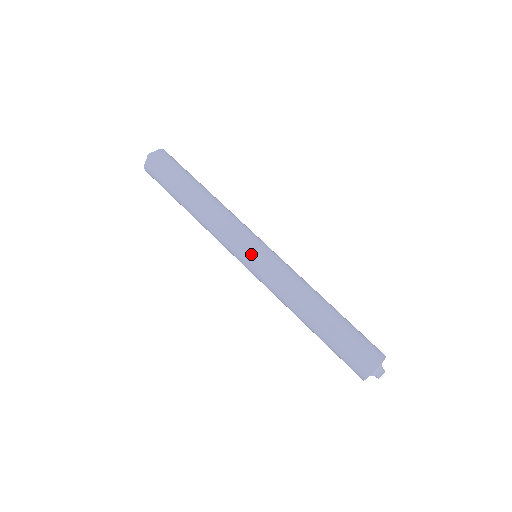
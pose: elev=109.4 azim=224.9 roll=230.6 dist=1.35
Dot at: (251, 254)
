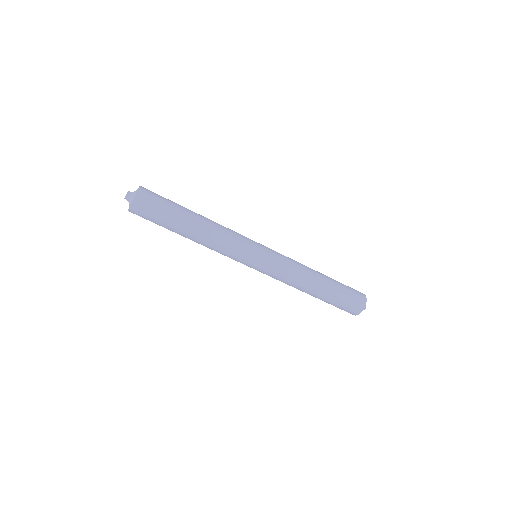
Dot at: (250, 267)
